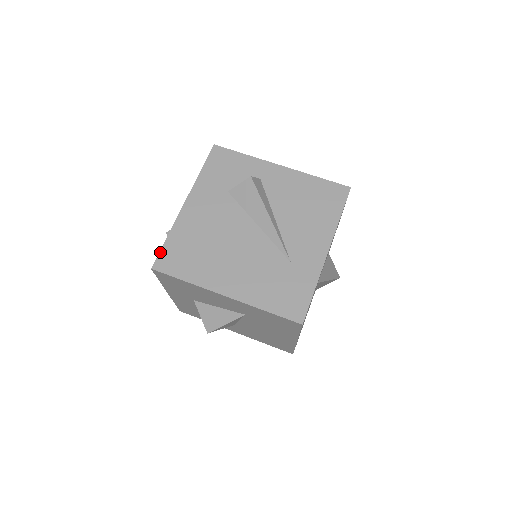
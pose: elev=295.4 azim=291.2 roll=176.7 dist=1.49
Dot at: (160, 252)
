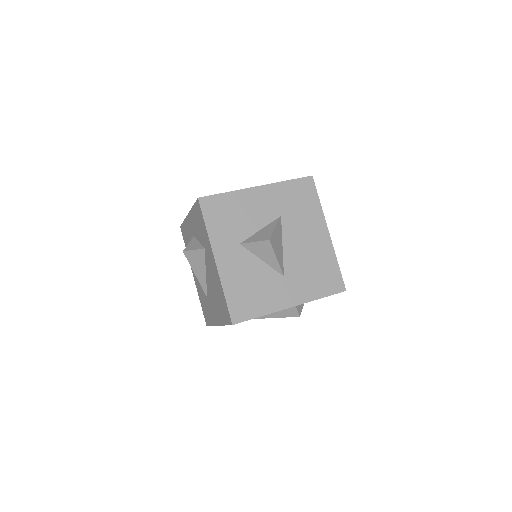
Dot at: (196, 202)
